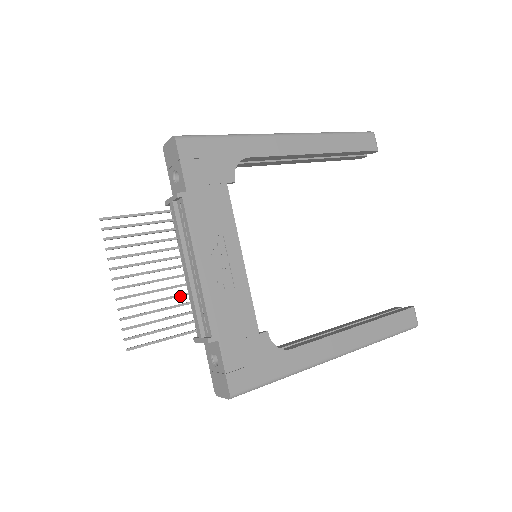
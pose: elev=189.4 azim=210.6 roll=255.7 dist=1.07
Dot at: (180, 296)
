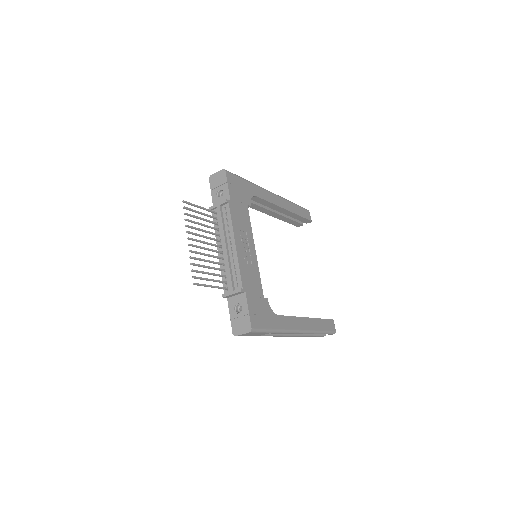
Dot at: (219, 264)
